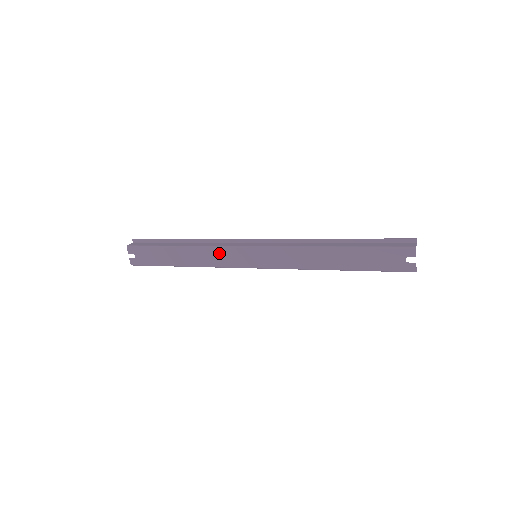
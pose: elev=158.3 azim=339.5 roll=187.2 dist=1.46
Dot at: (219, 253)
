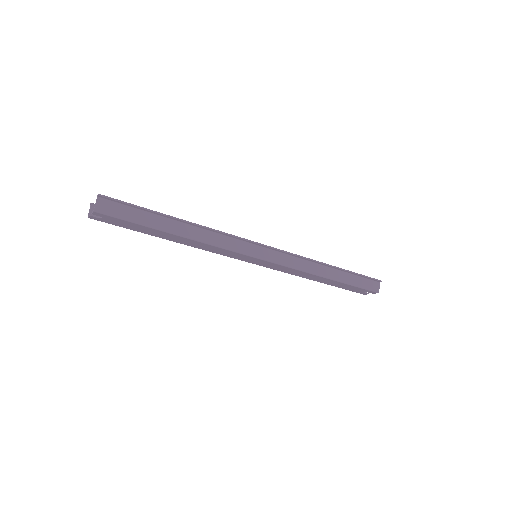
Dot at: (222, 250)
